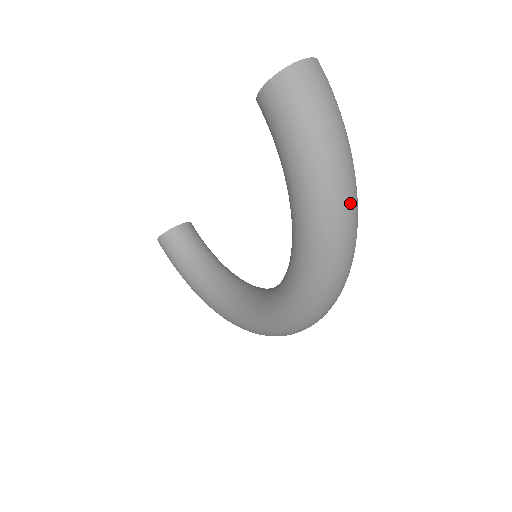
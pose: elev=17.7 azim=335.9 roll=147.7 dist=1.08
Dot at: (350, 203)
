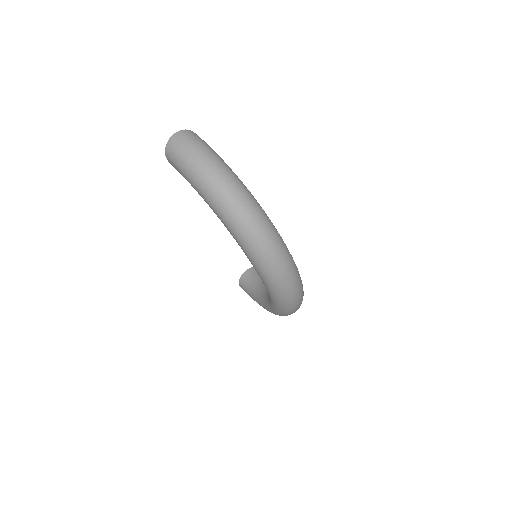
Dot at: (227, 186)
